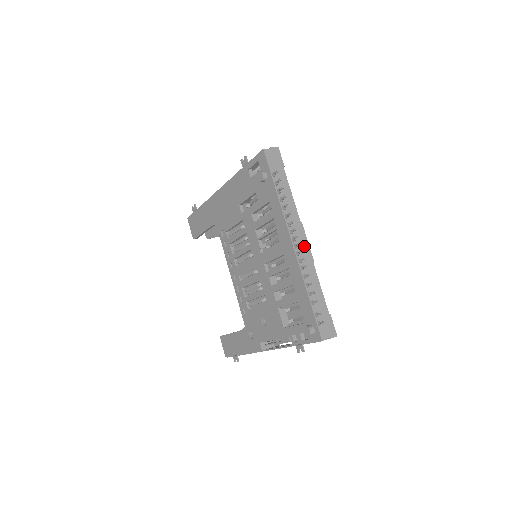
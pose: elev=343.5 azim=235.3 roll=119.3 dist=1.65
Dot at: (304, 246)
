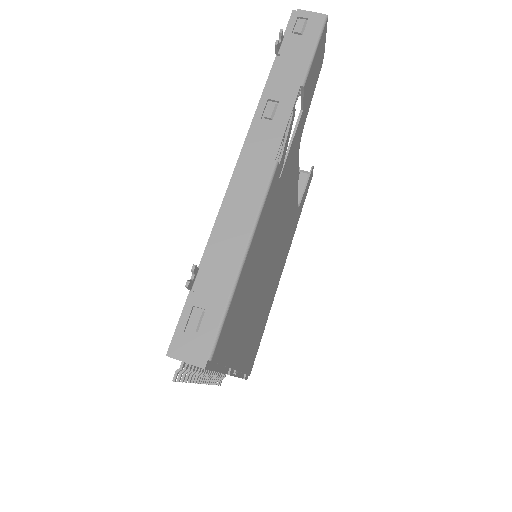
Dot at: occluded
